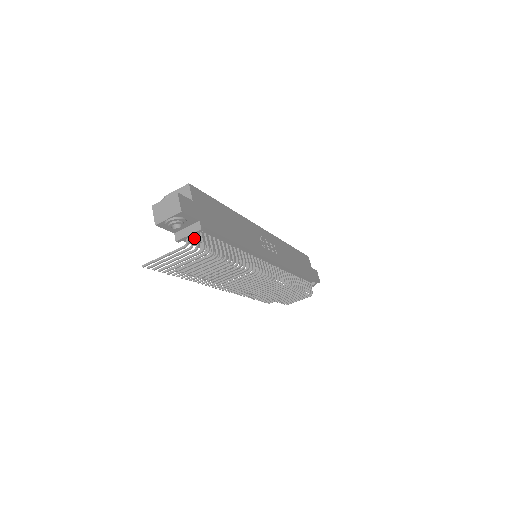
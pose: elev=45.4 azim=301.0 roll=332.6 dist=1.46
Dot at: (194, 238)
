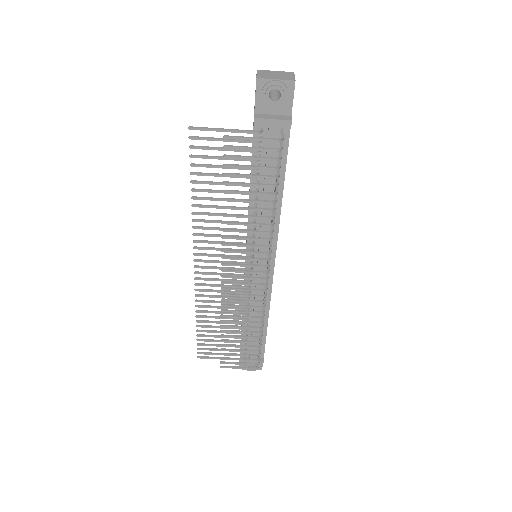
Dot at: (271, 131)
